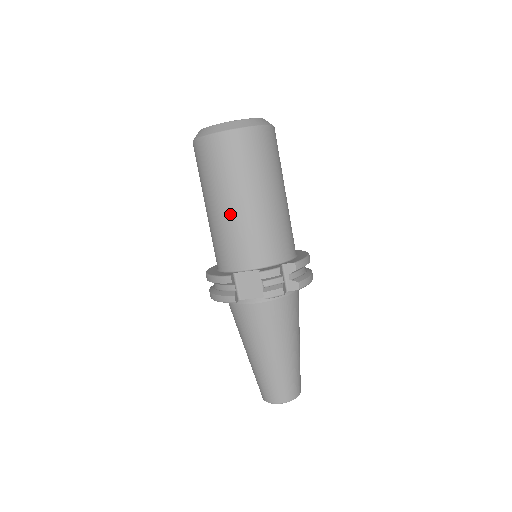
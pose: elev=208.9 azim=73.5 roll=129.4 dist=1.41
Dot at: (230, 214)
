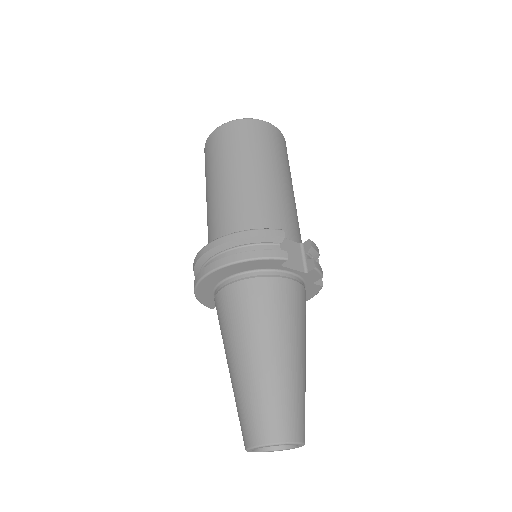
Dot at: (274, 183)
